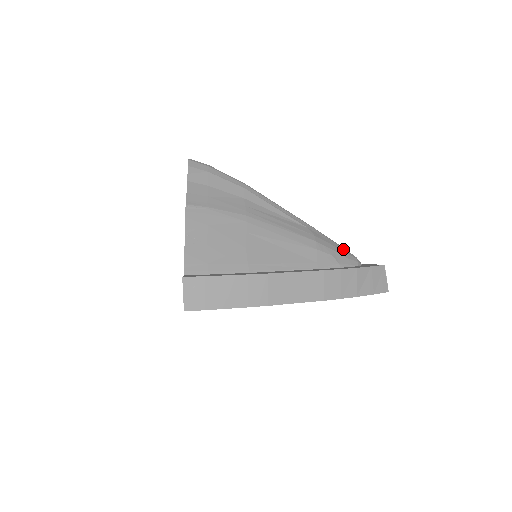
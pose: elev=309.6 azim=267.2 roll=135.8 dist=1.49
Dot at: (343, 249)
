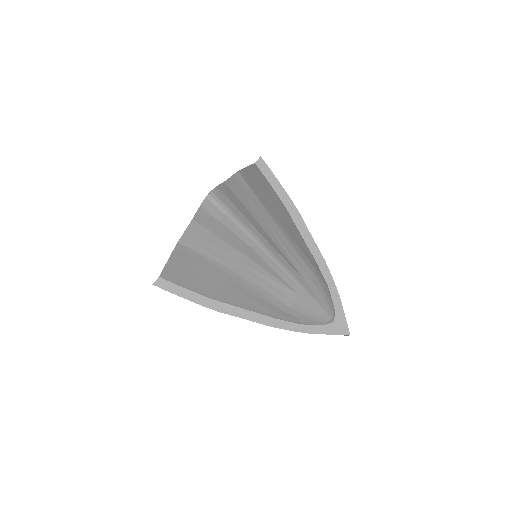
Dot at: (321, 313)
